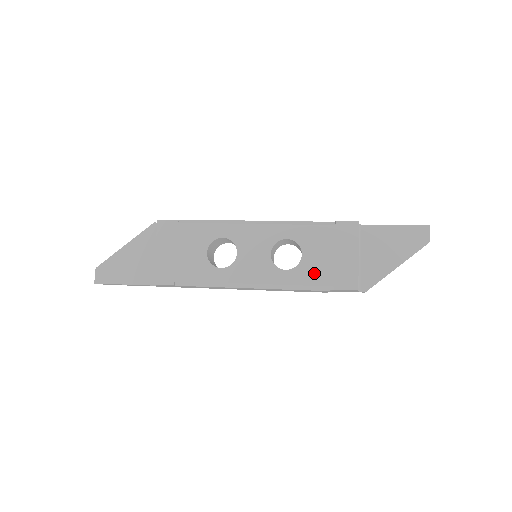
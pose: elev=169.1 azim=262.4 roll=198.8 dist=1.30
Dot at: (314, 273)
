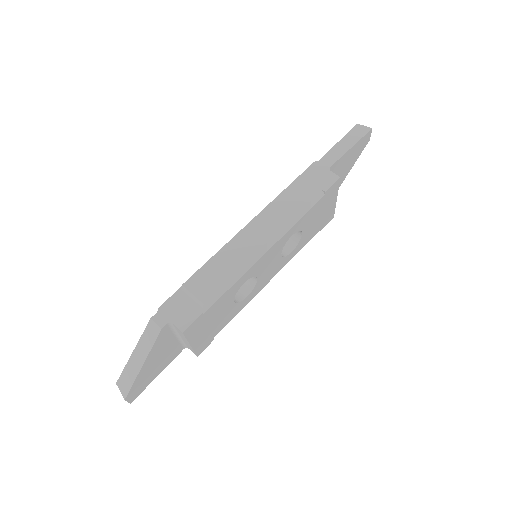
Dot at: (310, 235)
